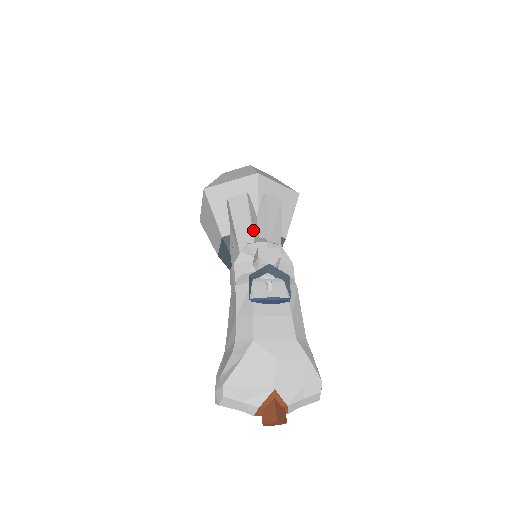
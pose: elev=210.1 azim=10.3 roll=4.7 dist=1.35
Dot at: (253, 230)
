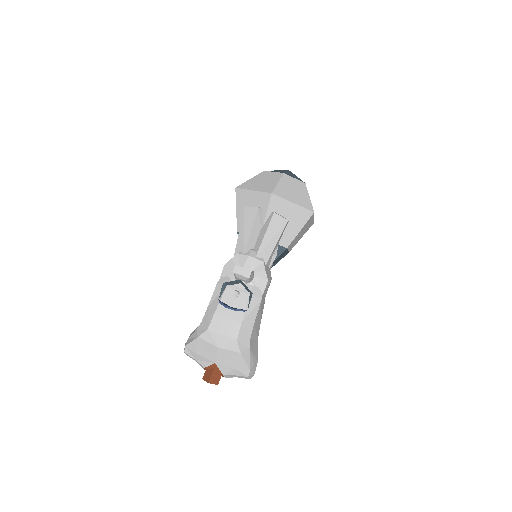
Dot at: (249, 243)
